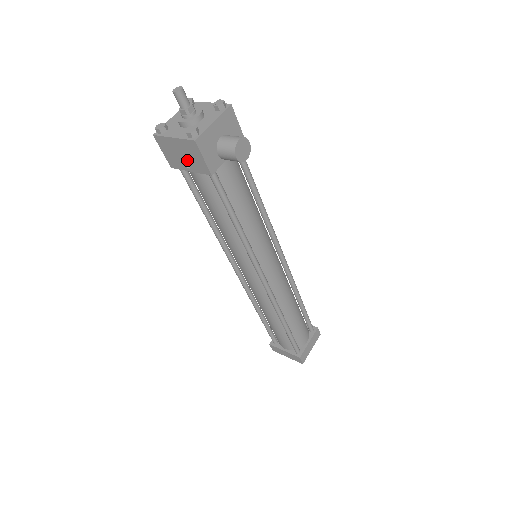
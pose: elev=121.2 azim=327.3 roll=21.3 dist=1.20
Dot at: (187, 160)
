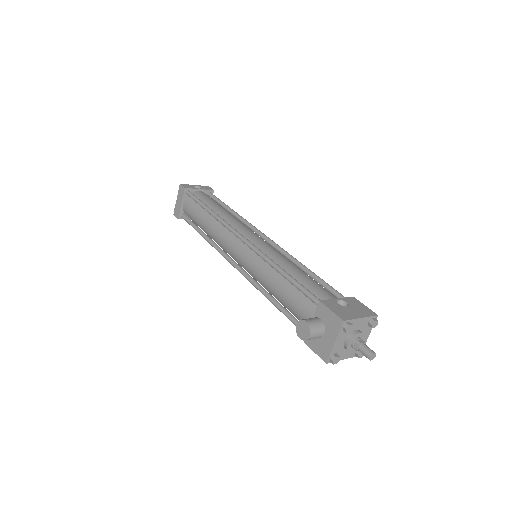
Dot at: occluded
